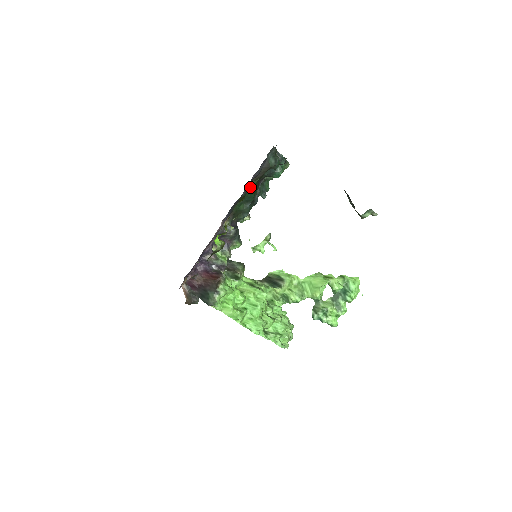
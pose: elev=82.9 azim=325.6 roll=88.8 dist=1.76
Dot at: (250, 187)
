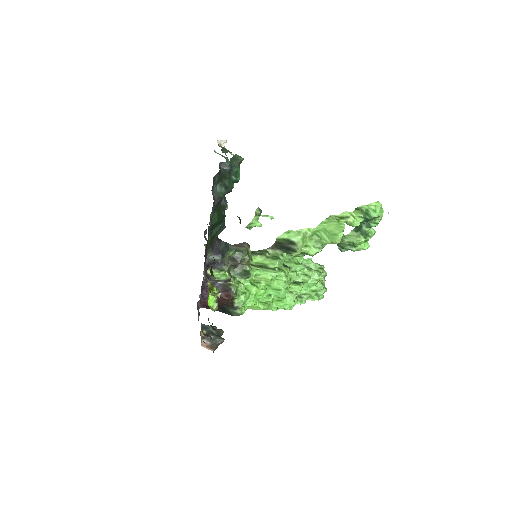
Dot at: (212, 221)
